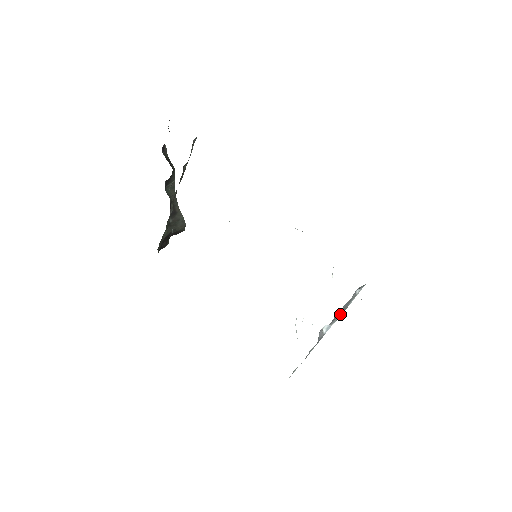
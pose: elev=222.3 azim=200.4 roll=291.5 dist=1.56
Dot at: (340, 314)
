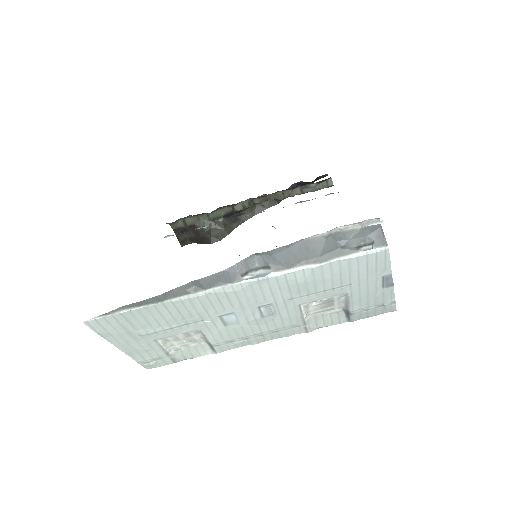
Dot at: (303, 264)
